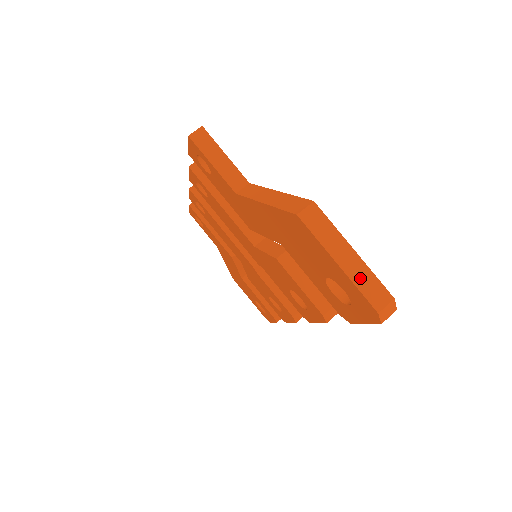
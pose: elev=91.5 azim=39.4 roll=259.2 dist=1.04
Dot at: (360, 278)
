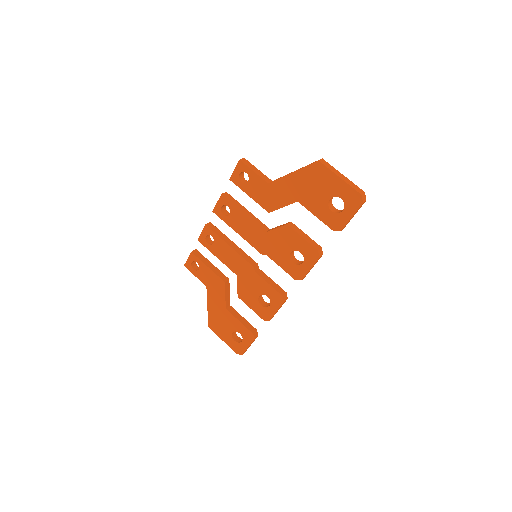
Dot at: (350, 183)
